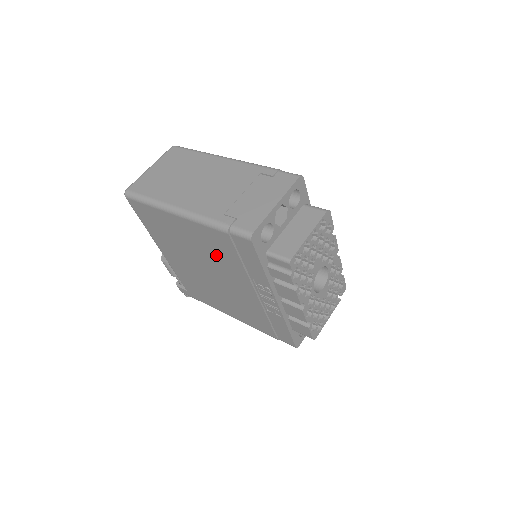
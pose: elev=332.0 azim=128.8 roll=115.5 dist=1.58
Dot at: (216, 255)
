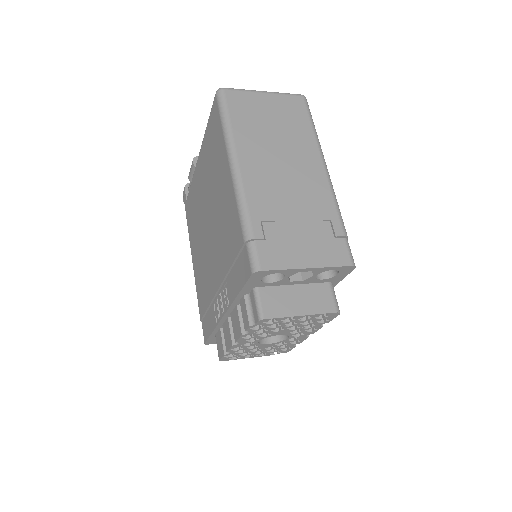
Dot at: (224, 230)
